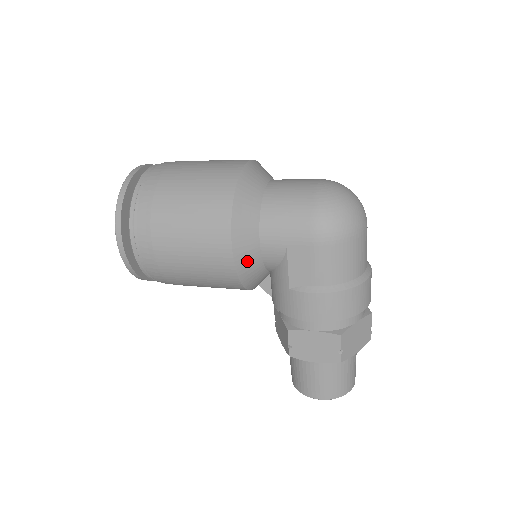
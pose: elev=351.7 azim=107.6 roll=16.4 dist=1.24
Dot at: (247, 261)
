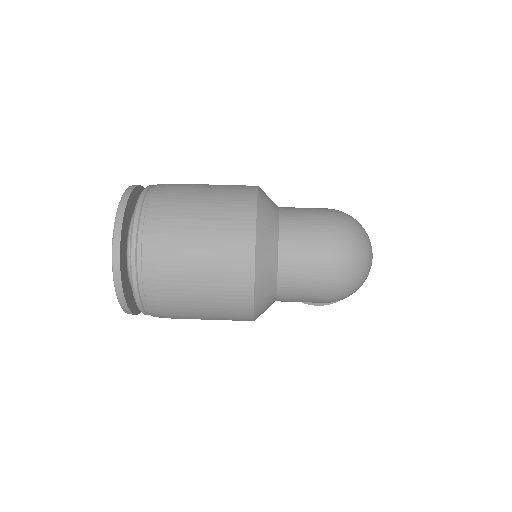
Dot at: occluded
